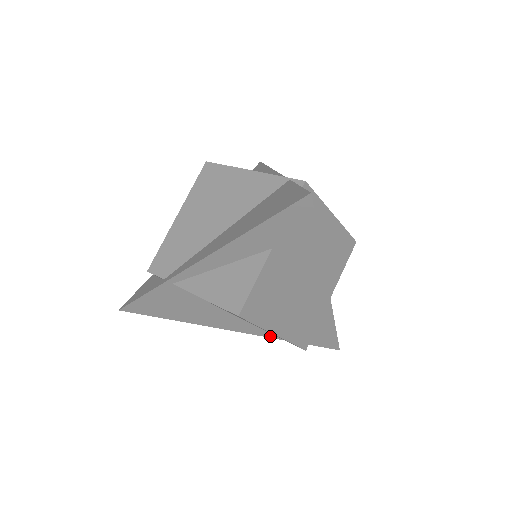
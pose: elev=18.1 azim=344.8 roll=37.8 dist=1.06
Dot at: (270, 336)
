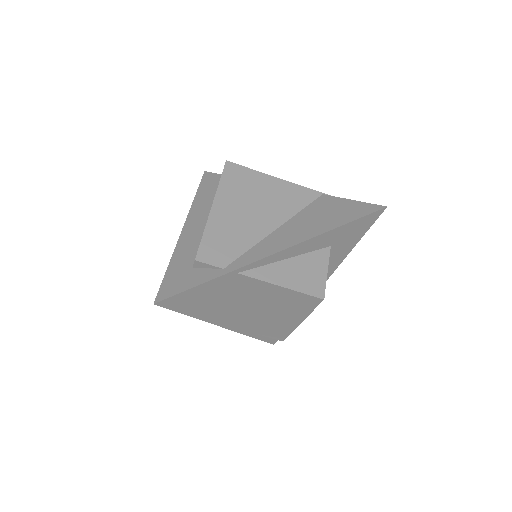
Dot at: (245, 333)
